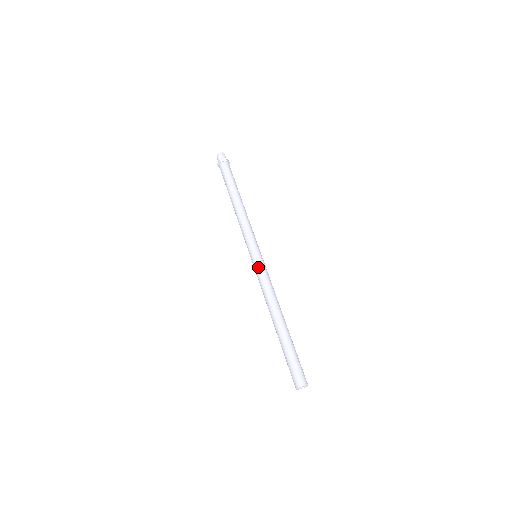
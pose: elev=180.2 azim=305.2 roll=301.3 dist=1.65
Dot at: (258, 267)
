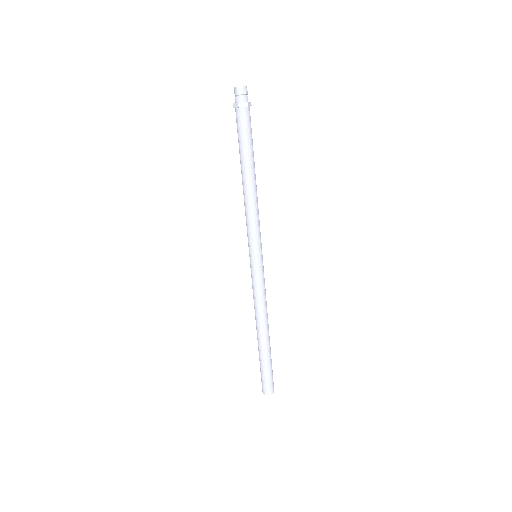
Dot at: (251, 273)
